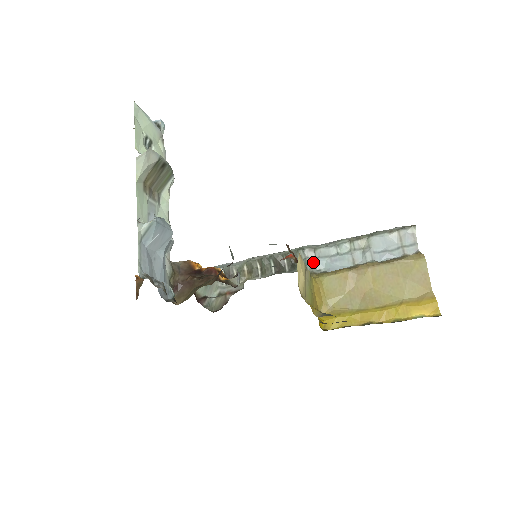
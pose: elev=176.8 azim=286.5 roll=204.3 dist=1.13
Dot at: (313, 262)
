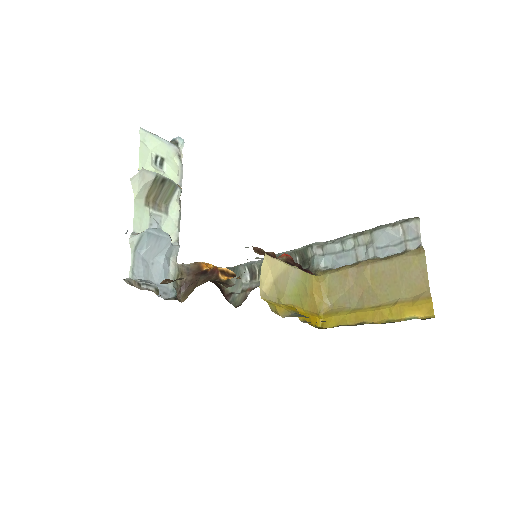
Dot at: (320, 259)
